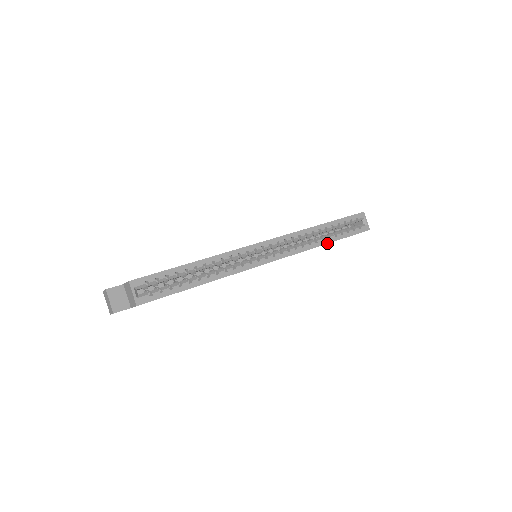
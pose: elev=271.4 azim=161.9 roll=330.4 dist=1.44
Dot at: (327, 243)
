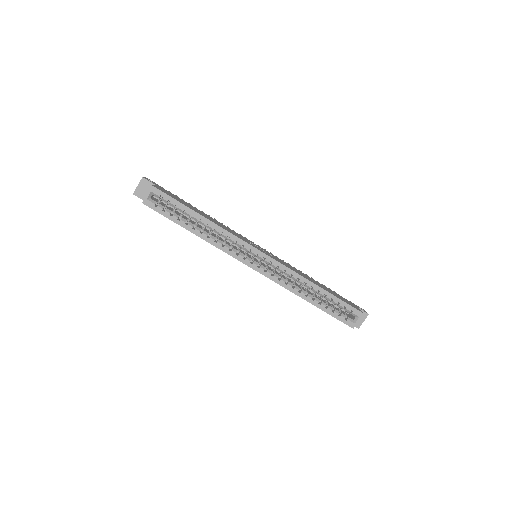
Dot at: (307, 301)
